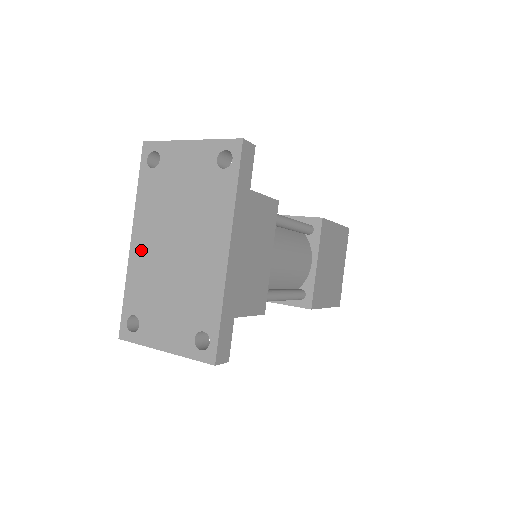
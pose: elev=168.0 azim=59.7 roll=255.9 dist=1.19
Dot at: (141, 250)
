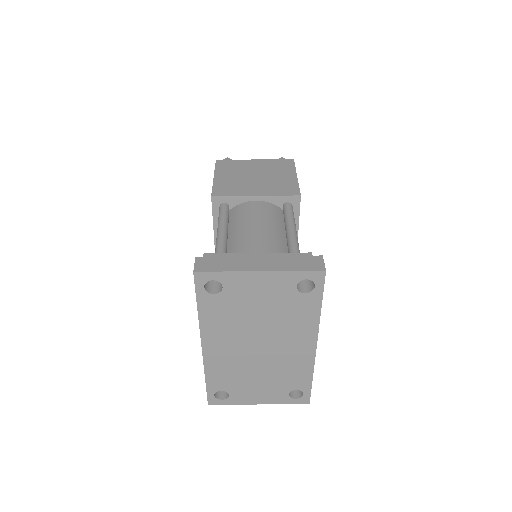
Dot at: (217, 353)
